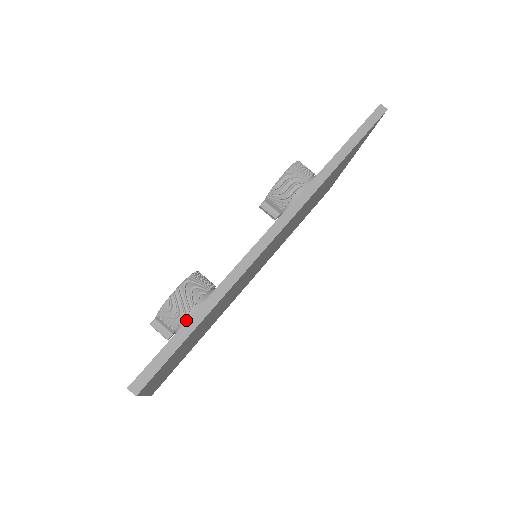
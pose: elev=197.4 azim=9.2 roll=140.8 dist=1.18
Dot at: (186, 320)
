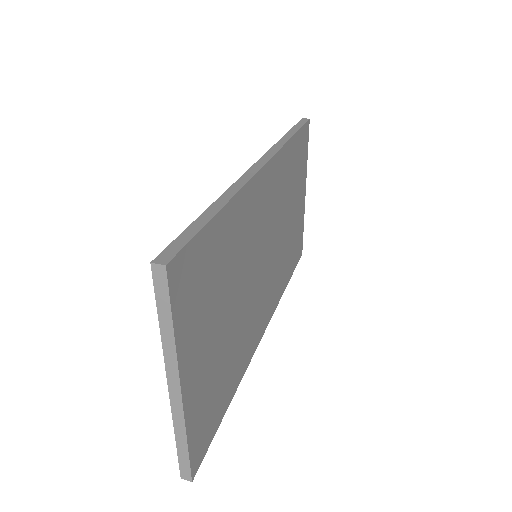
Dot at: occluded
